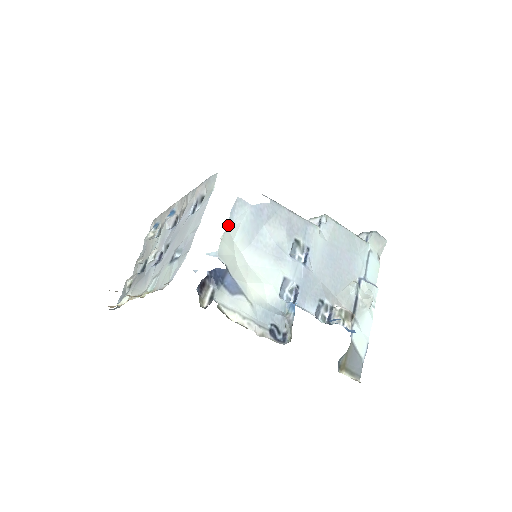
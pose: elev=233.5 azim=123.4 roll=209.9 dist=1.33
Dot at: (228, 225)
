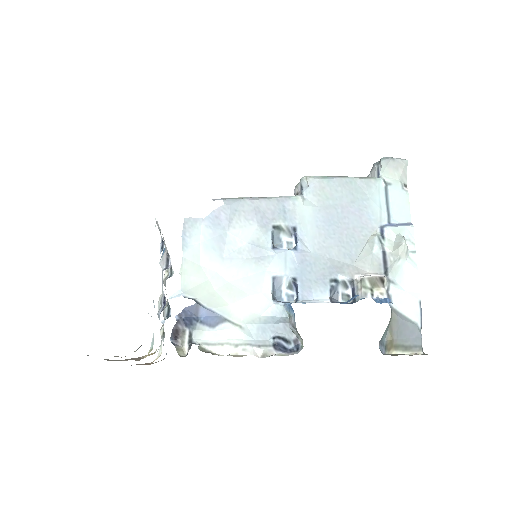
Dot at: (183, 255)
